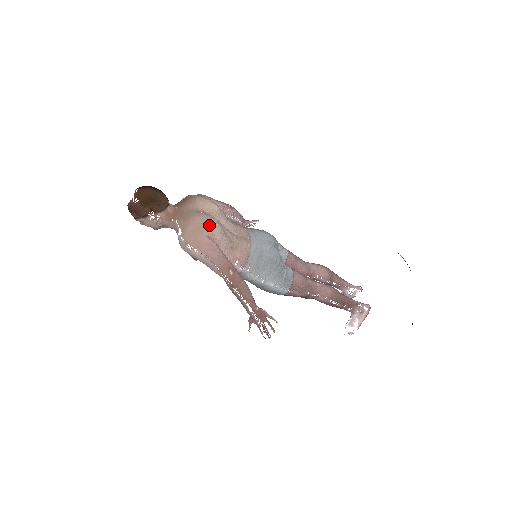
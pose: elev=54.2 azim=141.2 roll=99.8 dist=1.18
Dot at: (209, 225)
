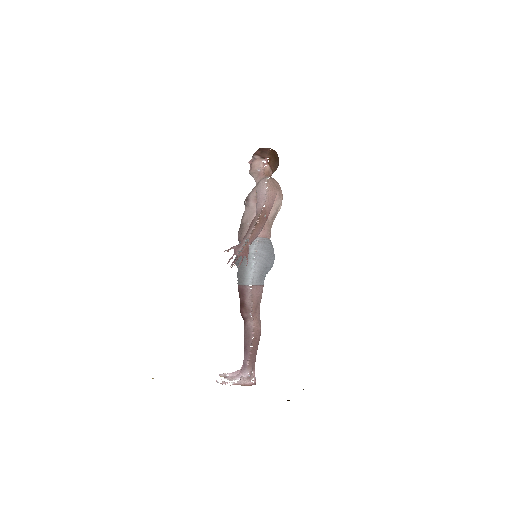
Dot at: (281, 196)
